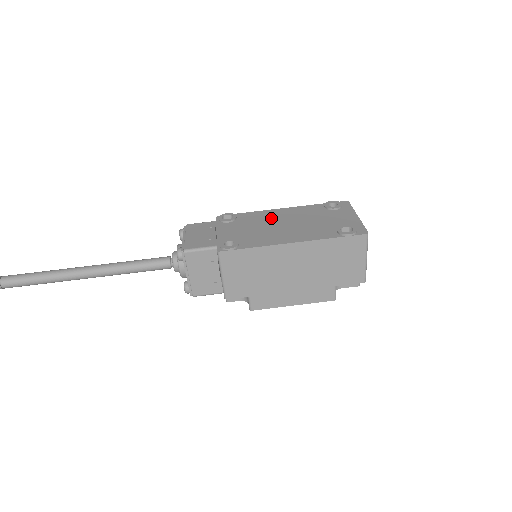
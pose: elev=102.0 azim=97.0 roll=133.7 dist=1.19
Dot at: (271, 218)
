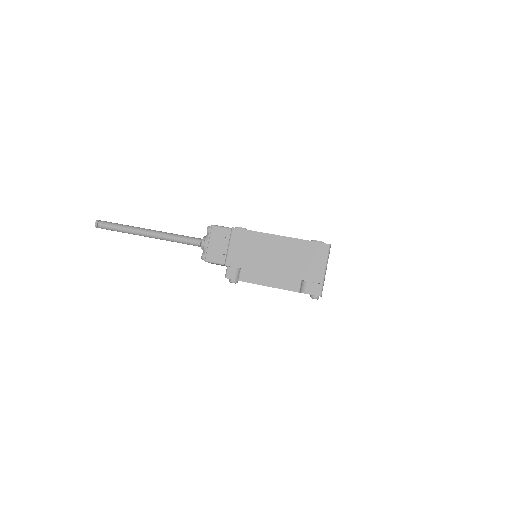
Dot at: occluded
